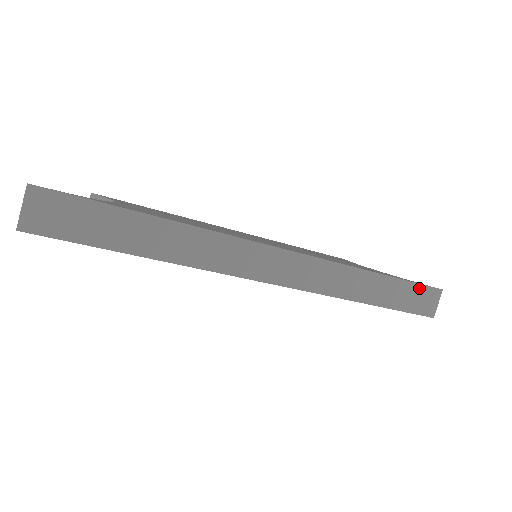
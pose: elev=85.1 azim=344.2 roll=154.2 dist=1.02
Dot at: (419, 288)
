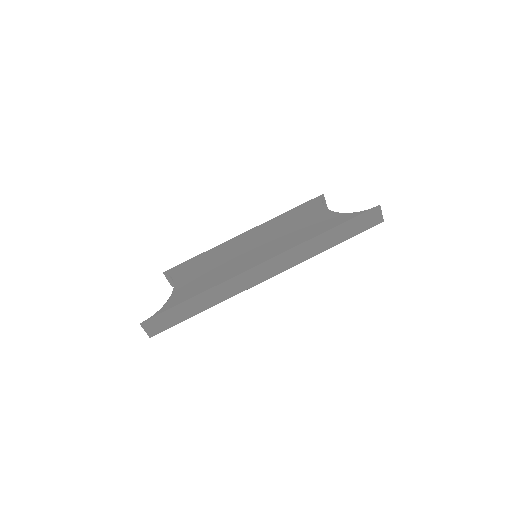
Dot at: (361, 217)
